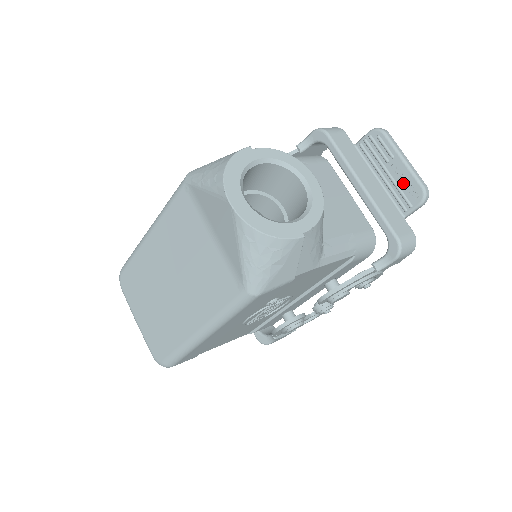
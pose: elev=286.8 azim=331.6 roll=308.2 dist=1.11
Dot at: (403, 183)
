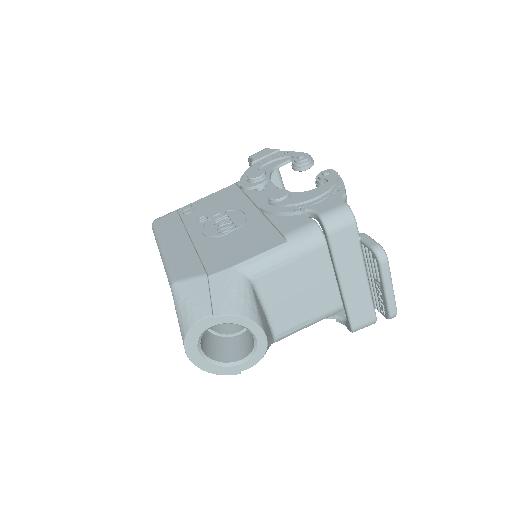
Dot at: (380, 298)
